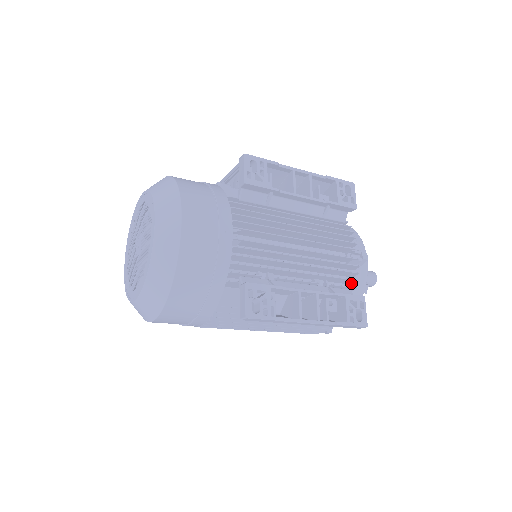
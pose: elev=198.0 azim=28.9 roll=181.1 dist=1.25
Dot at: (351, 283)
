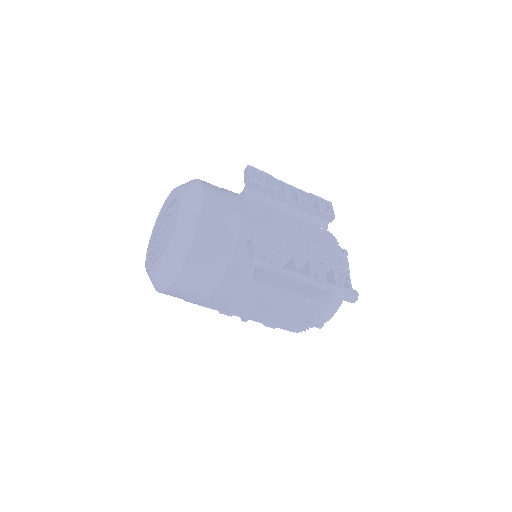
Dot at: occluded
